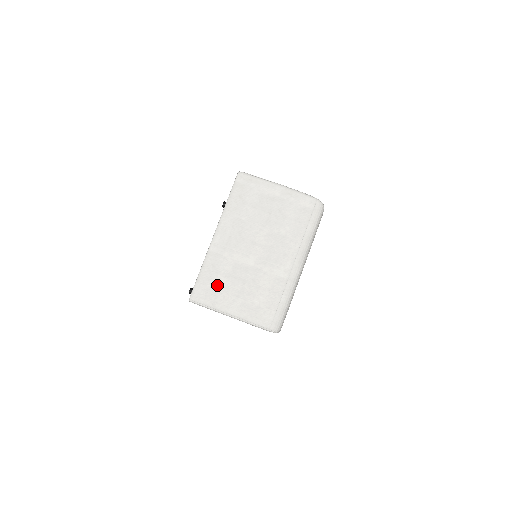
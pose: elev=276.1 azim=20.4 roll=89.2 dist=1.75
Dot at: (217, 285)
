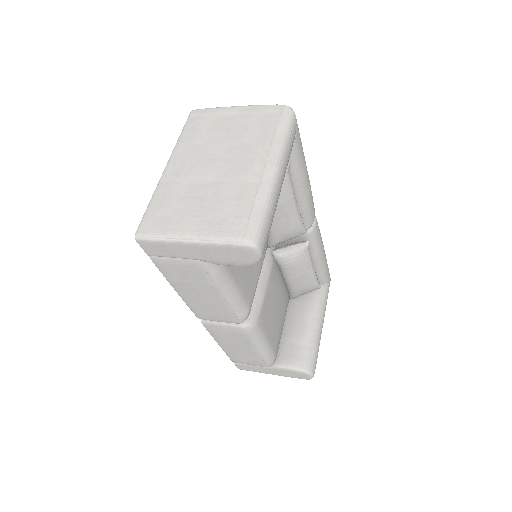
Dot at: (169, 211)
